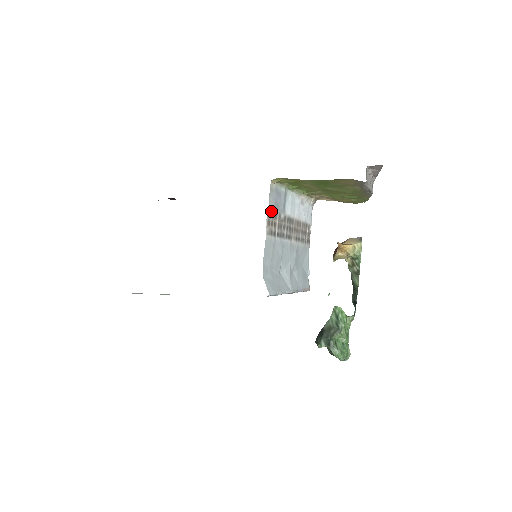
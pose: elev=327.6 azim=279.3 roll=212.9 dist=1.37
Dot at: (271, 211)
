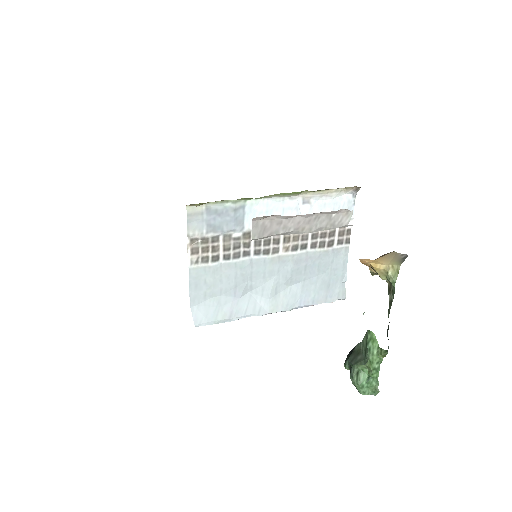
Dot at: (198, 237)
